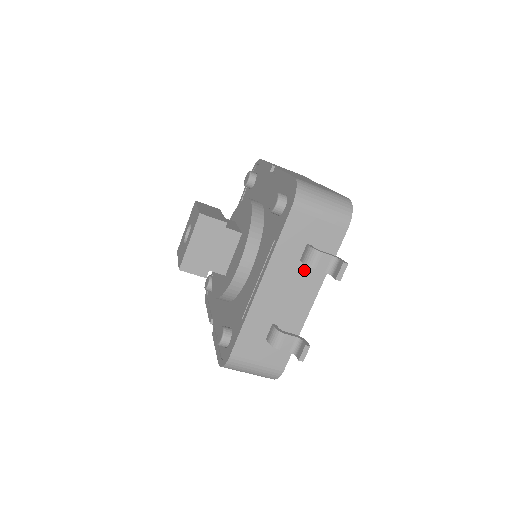
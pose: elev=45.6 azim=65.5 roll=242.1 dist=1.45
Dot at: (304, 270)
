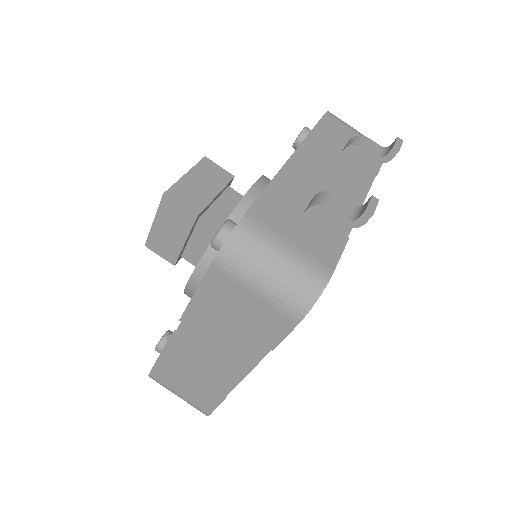
Dot at: (346, 166)
